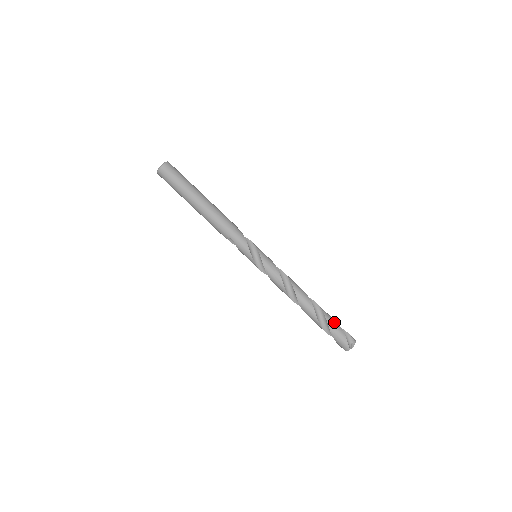
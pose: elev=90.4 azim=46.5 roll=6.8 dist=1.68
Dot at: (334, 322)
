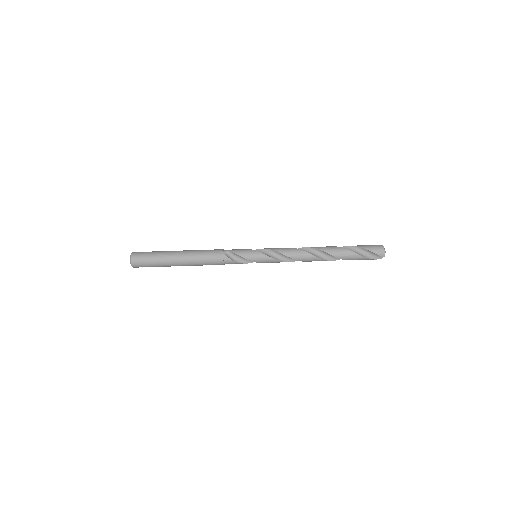
Dot at: (355, 258)
